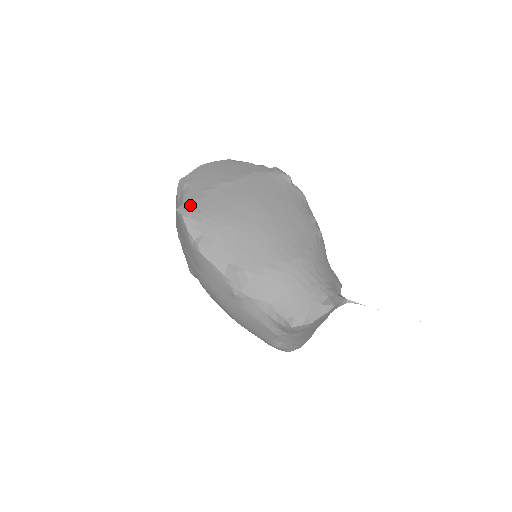
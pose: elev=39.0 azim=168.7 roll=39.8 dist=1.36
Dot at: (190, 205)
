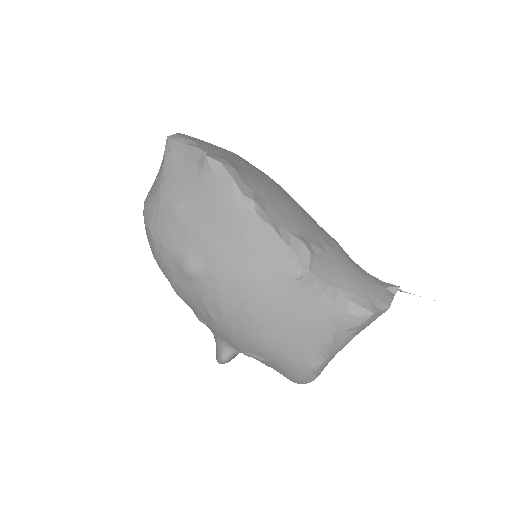
Dot at: (219, 156)
